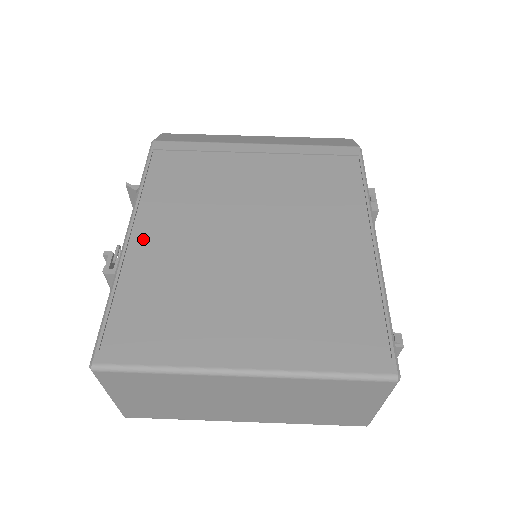
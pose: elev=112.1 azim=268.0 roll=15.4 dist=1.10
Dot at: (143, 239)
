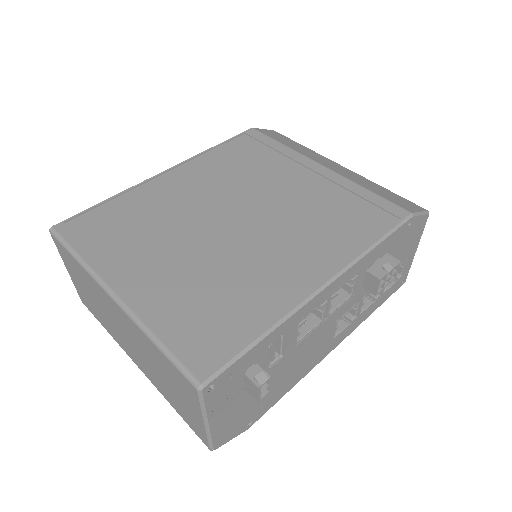
Dot at: (166, 180)
